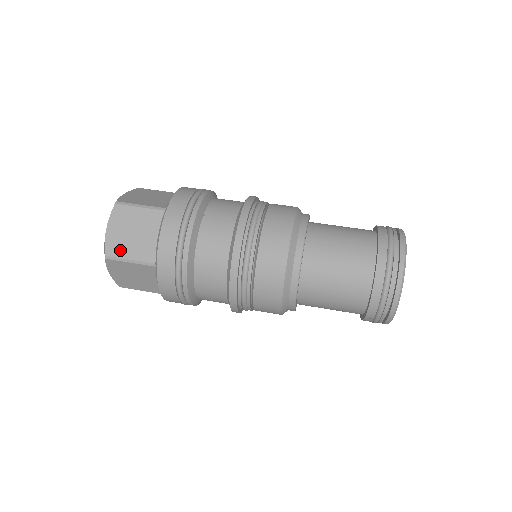
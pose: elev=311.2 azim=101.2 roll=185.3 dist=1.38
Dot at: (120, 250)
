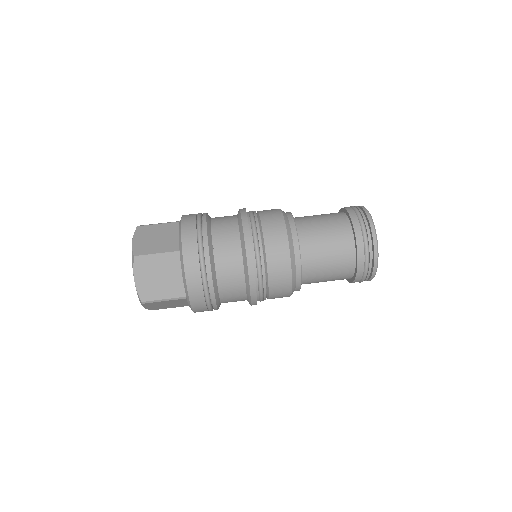
Dot at: (153, 294)
